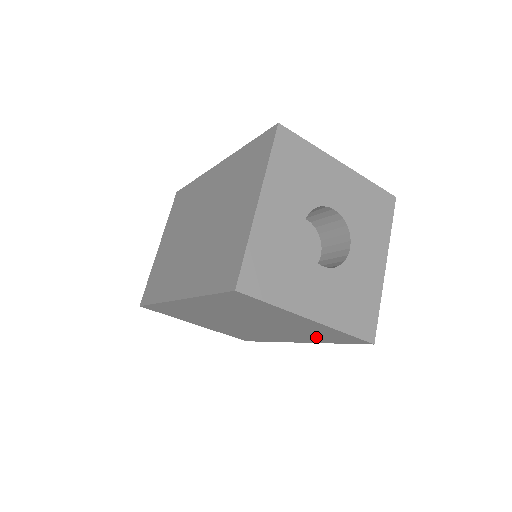
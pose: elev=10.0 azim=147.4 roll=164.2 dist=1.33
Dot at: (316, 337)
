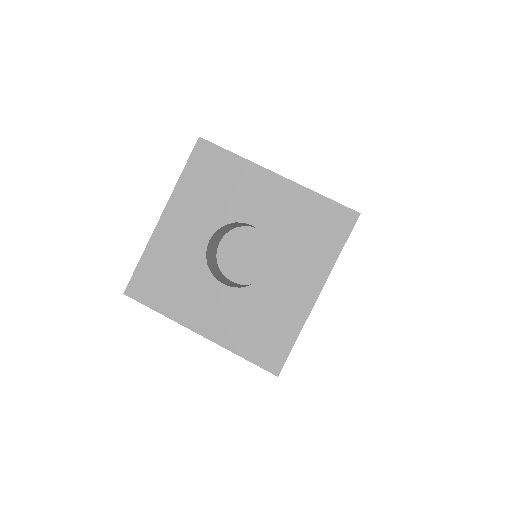
Dot at: occluded
